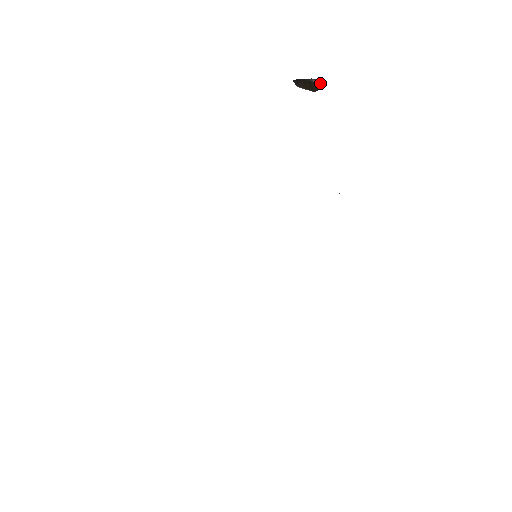
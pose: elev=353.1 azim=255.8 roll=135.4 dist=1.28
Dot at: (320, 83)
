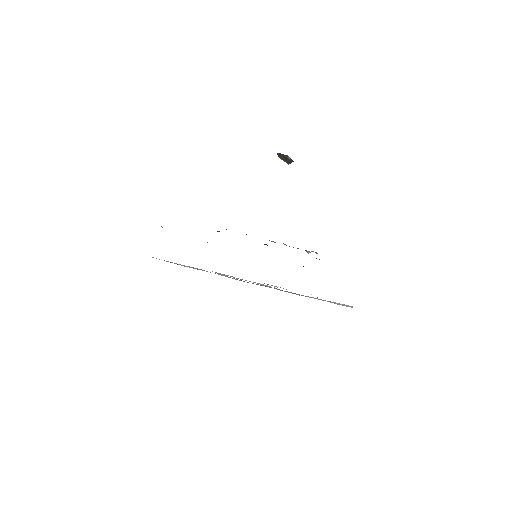
Dot at: (291, 159)
